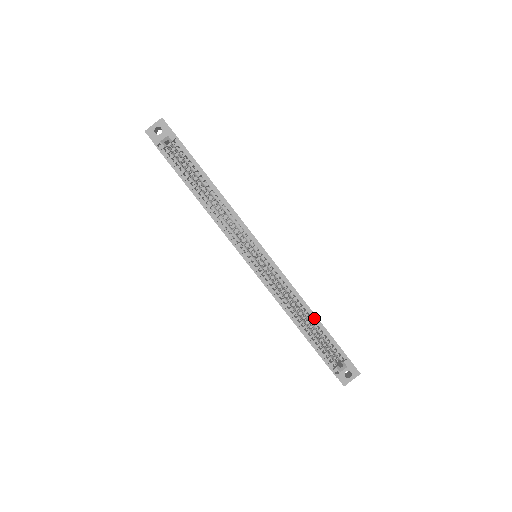
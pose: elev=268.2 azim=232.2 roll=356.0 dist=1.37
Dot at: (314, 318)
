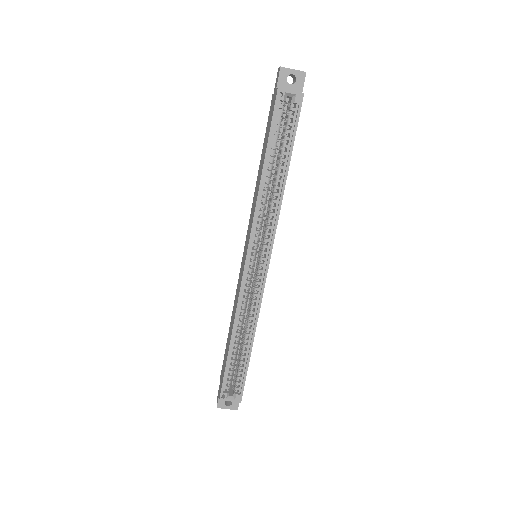
Dot at: (249, 345)
